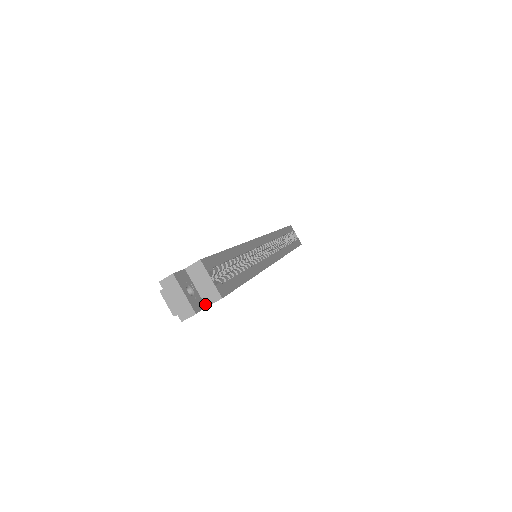
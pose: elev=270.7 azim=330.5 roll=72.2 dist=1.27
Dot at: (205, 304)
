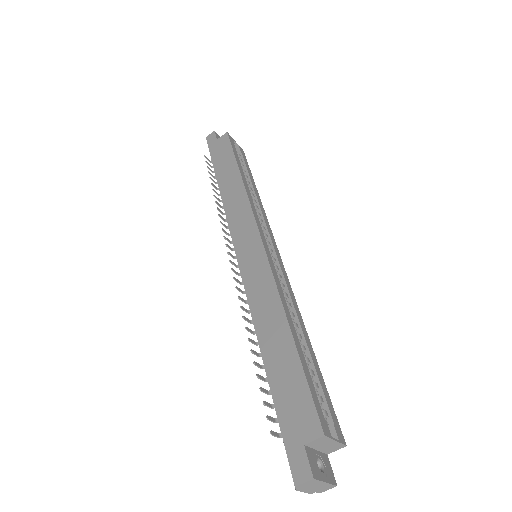
Dot at: (326, 454)
